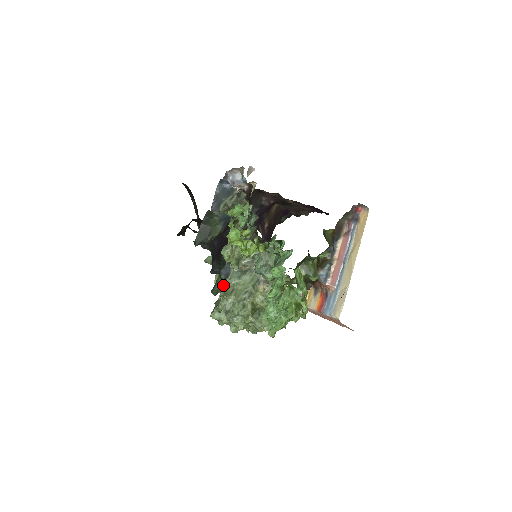
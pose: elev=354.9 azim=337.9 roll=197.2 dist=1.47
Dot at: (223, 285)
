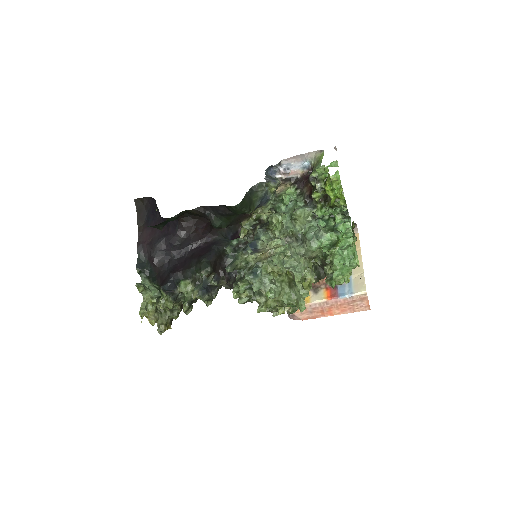
Dot at: (253, 255)
